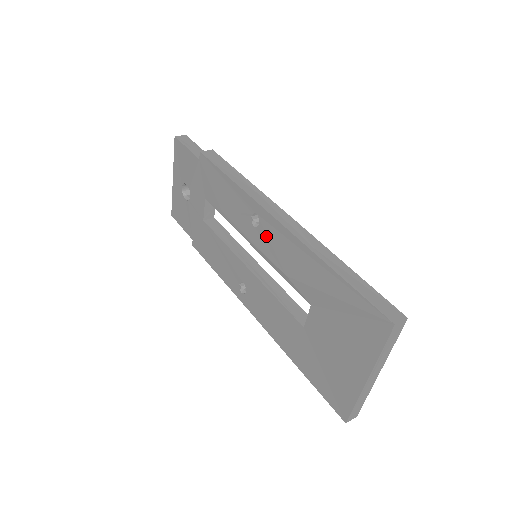
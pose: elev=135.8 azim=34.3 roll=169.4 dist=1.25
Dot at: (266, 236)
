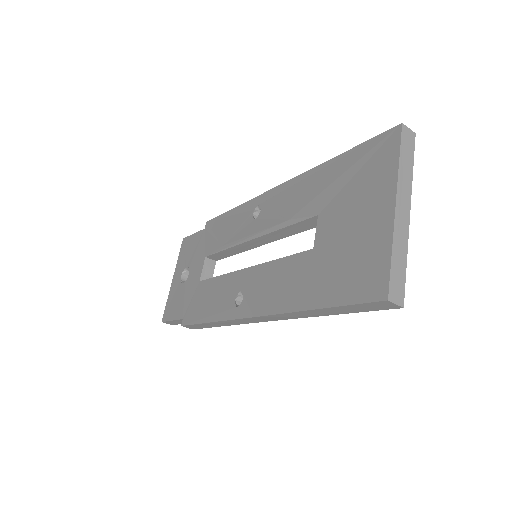
Dot at: (267, 211)
